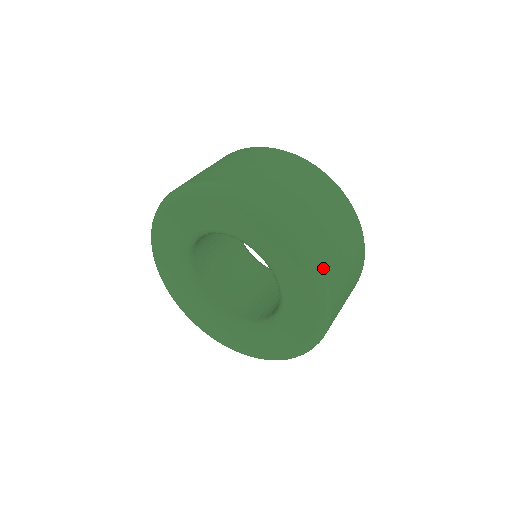
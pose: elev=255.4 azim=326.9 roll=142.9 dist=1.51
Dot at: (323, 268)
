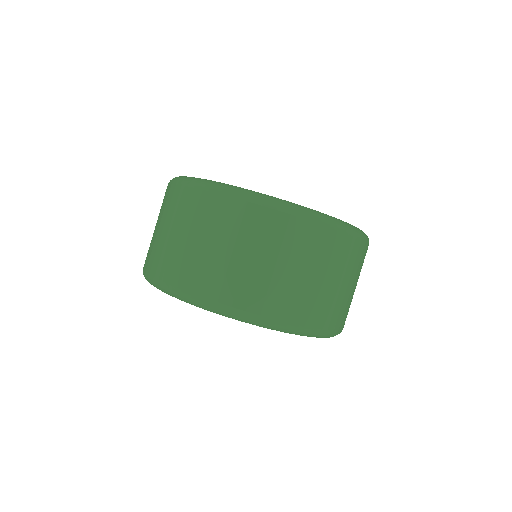
Dot at: (271, 320)
